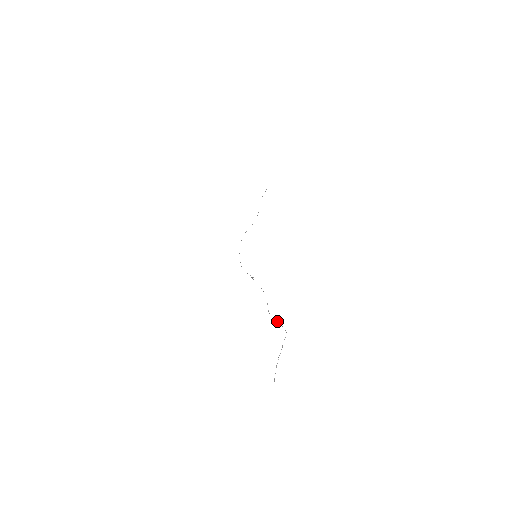
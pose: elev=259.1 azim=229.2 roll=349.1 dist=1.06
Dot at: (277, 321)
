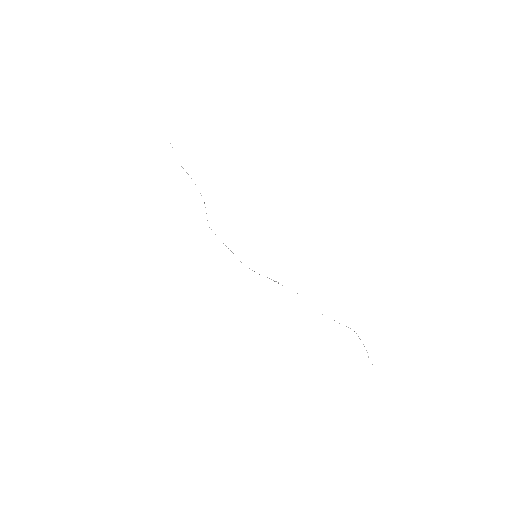
Dot at: occluded
